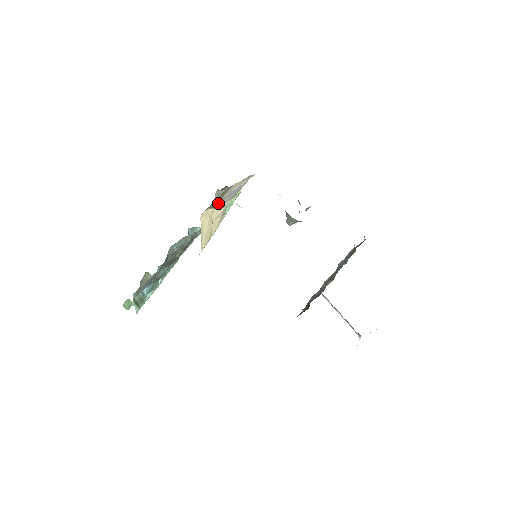
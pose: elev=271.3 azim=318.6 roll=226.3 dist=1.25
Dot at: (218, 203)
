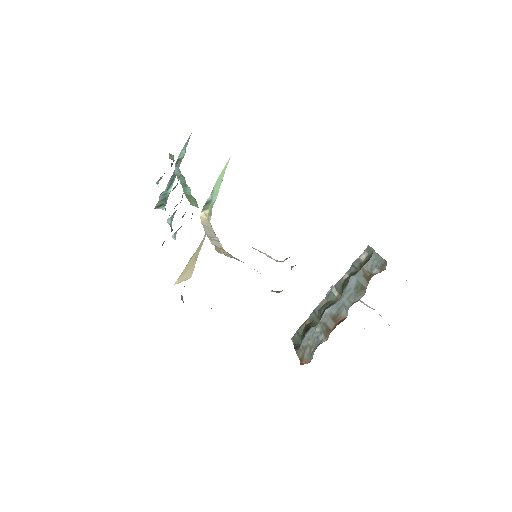
Dot at: occluded
